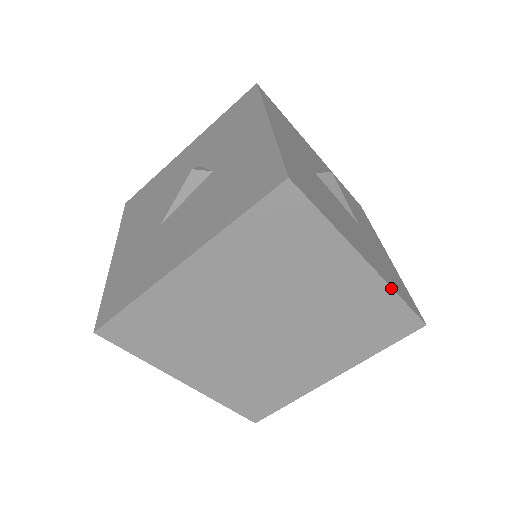
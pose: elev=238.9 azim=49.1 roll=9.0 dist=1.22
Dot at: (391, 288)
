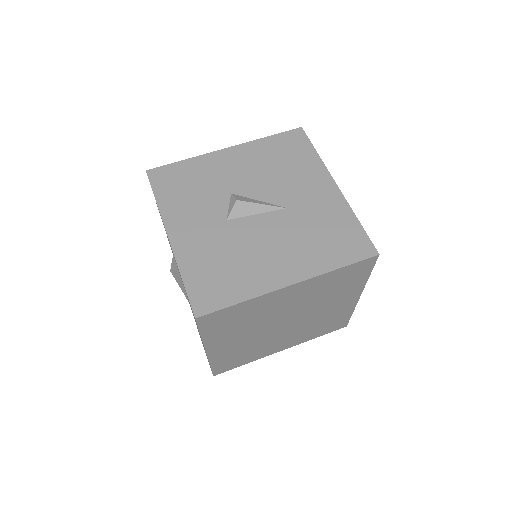
Dot at: (324, 274)
